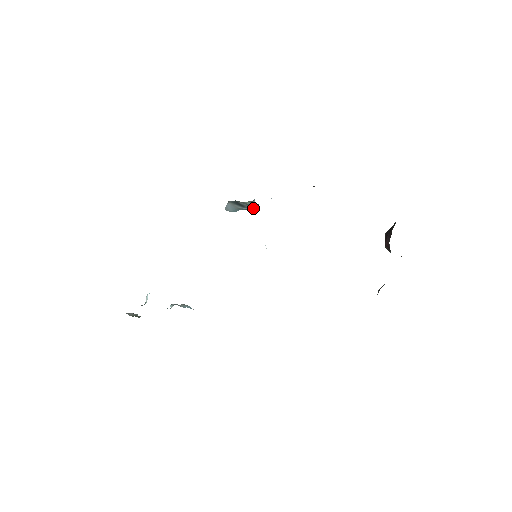
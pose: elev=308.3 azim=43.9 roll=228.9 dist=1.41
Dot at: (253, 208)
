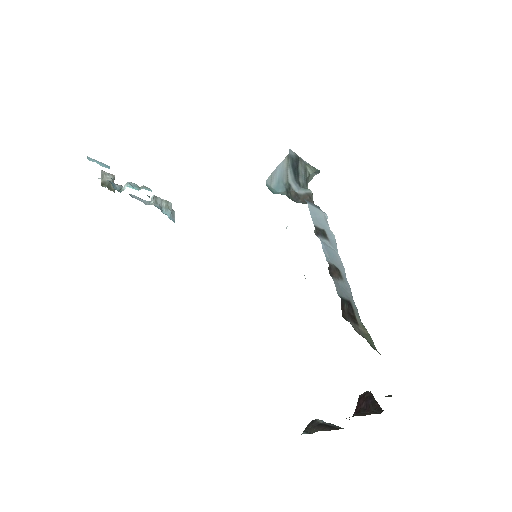
Dot at: (301, 199)
